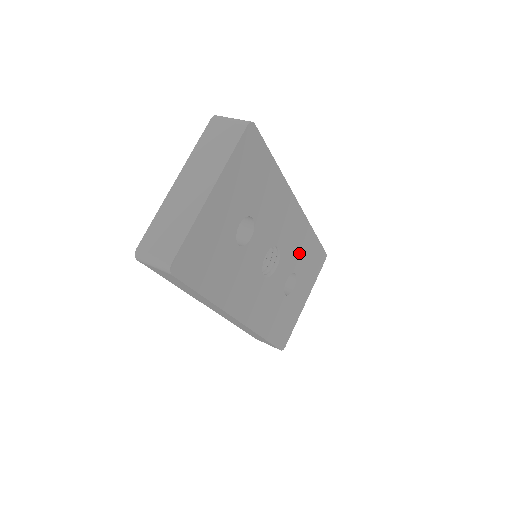
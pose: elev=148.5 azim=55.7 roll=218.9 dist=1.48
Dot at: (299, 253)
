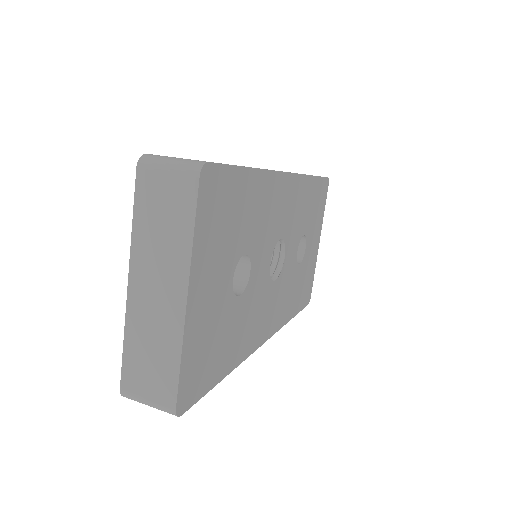
Dot at: (302, 214)
